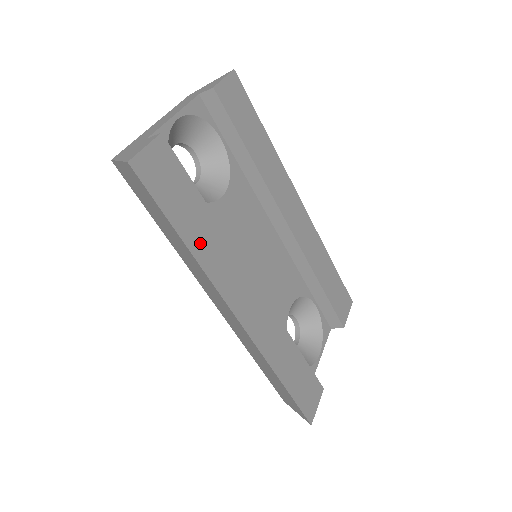
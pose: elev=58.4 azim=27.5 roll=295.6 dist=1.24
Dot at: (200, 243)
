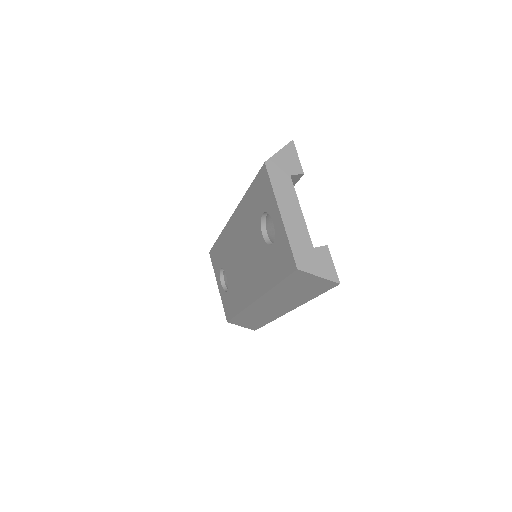
Dot at: occluded
